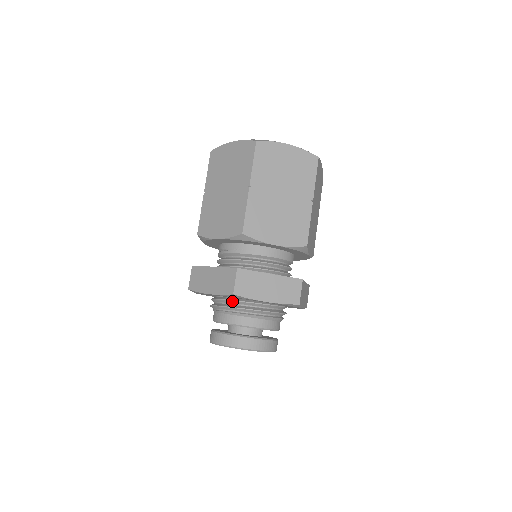
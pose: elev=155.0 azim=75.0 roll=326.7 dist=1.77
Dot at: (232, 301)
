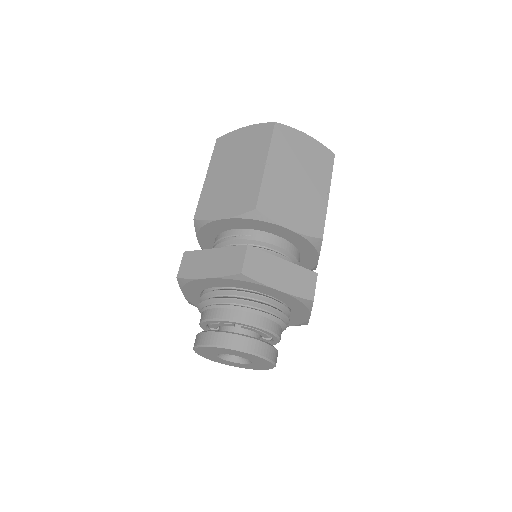
Dot at: (232, 291)
